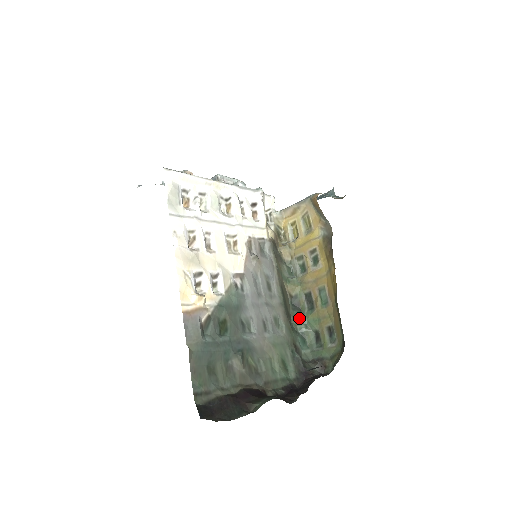
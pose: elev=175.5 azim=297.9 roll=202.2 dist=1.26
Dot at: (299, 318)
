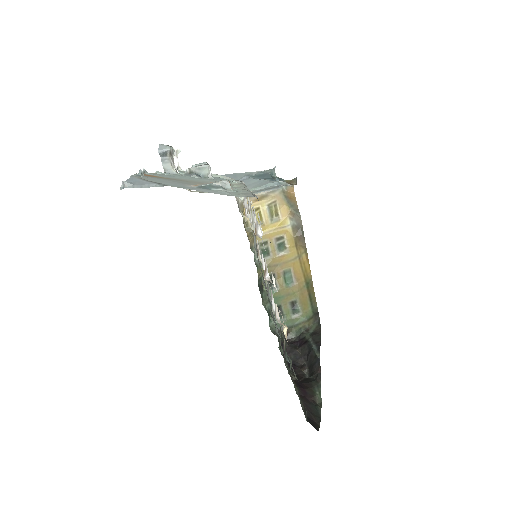
Dot at: (266, 298)
